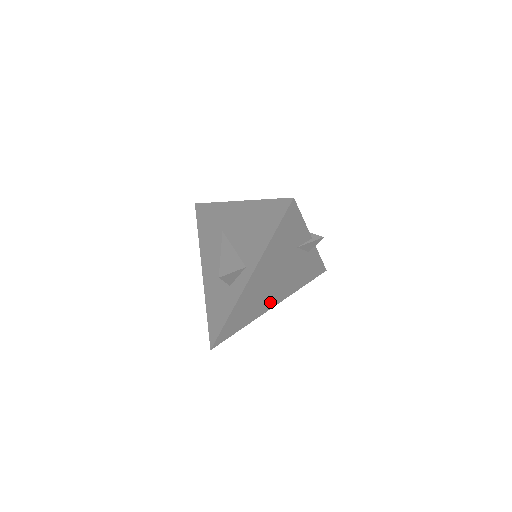
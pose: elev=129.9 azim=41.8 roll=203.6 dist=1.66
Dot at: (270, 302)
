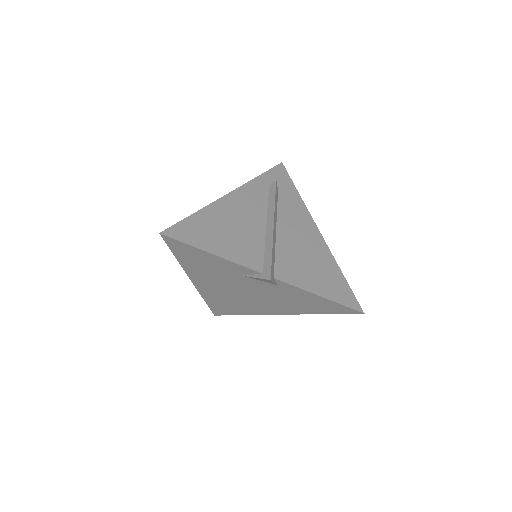
Dot at: (265, 309)
